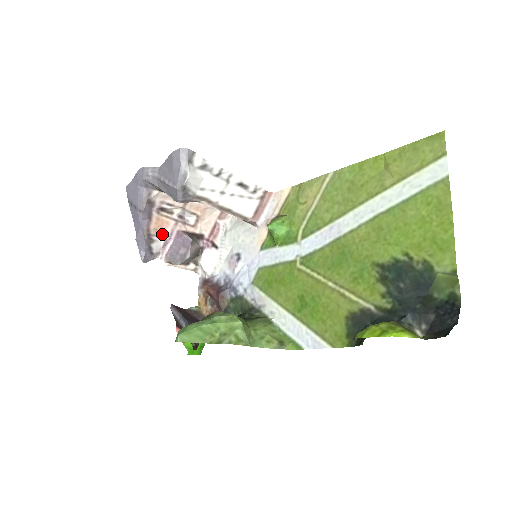
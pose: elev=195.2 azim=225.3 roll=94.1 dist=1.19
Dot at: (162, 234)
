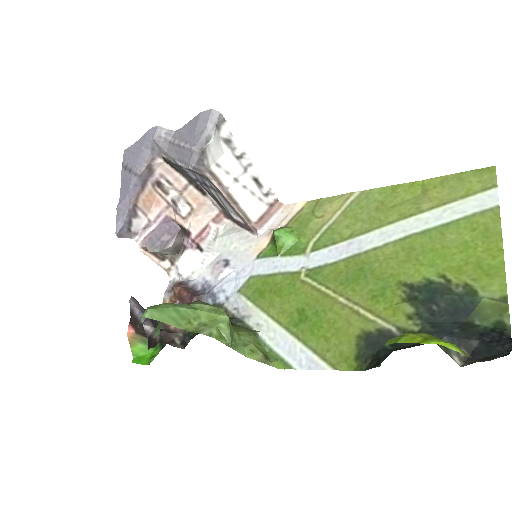
Dot at: (148, 212)
